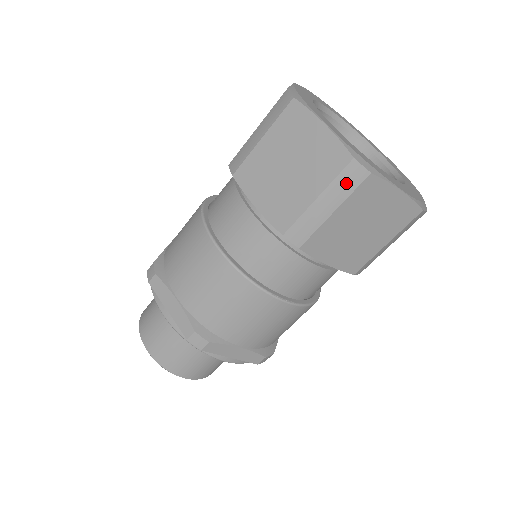
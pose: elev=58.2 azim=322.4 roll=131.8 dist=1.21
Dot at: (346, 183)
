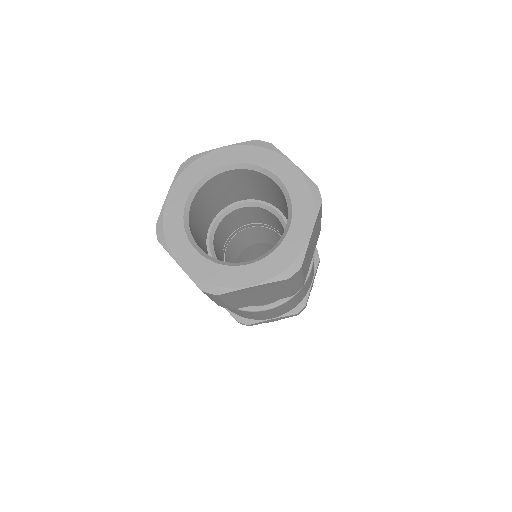
Dot at: (213, 297)
